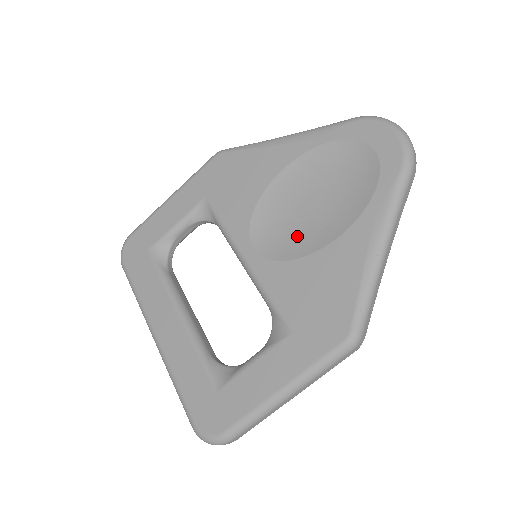
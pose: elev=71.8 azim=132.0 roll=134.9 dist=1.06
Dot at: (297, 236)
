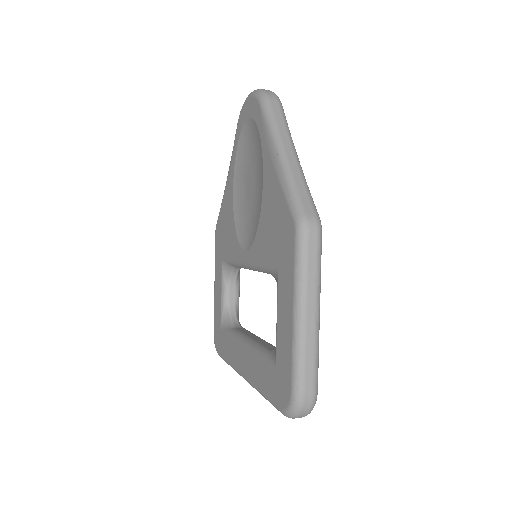
Dot at: (255, 213)
